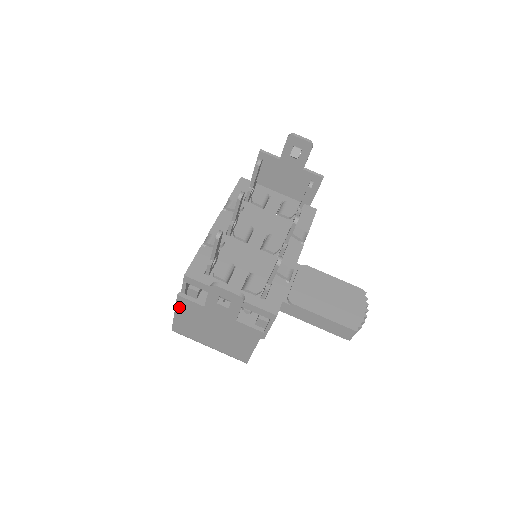
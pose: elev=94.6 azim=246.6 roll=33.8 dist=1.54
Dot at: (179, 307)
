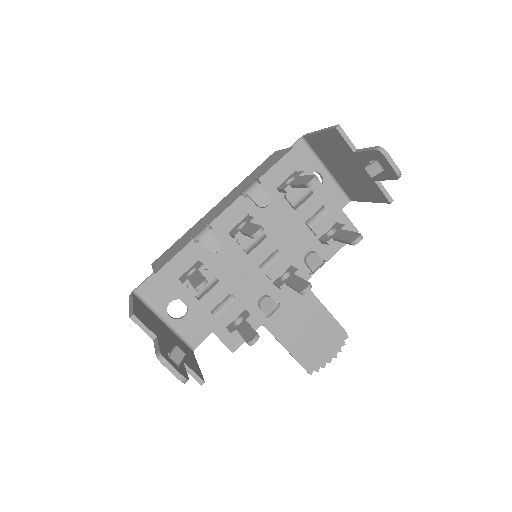
Dot at: occluded
